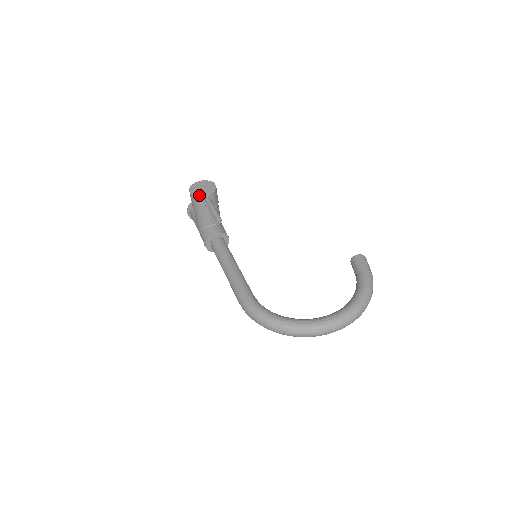
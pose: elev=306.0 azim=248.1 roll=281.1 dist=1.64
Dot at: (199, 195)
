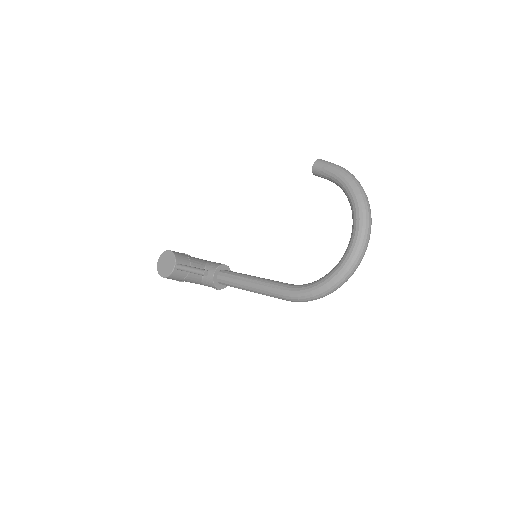
Dot at: (171, 272)
